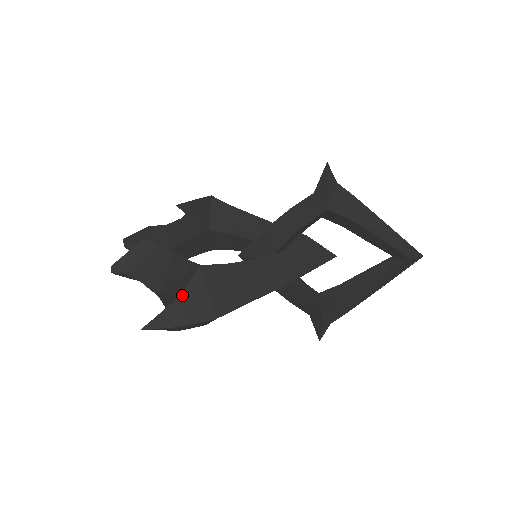
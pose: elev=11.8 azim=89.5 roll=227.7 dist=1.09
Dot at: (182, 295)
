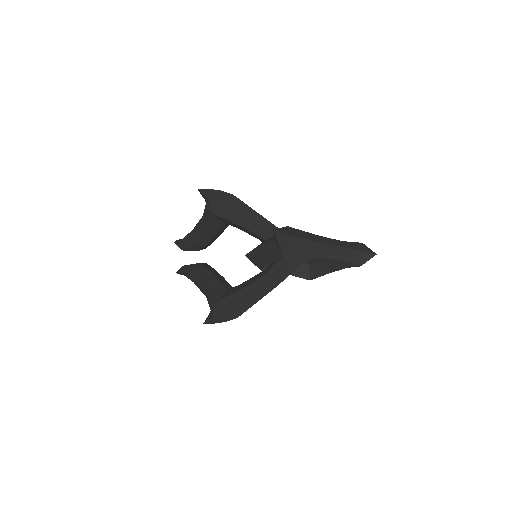
Dot at: (214, 314)
